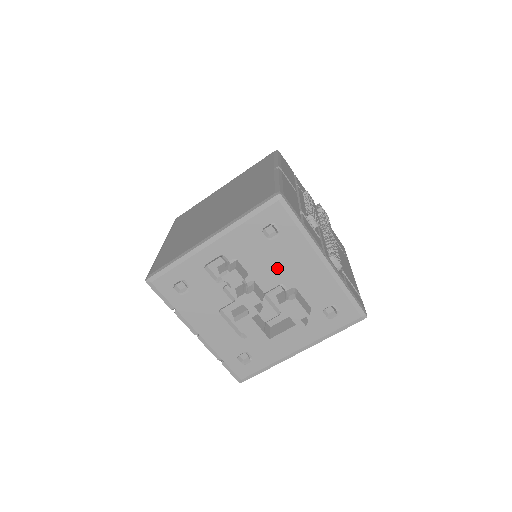
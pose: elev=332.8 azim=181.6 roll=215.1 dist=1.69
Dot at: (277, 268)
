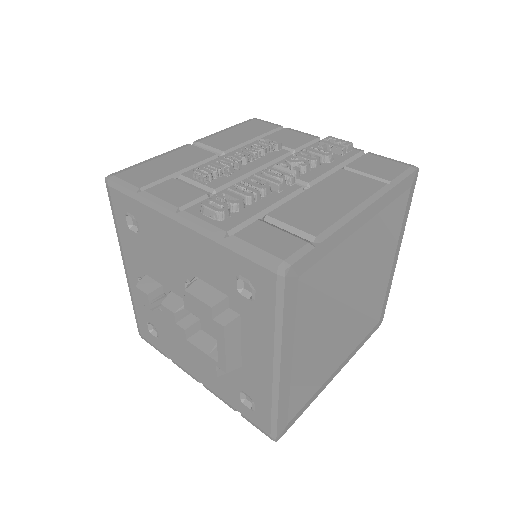
Dot at: (167, 262)
